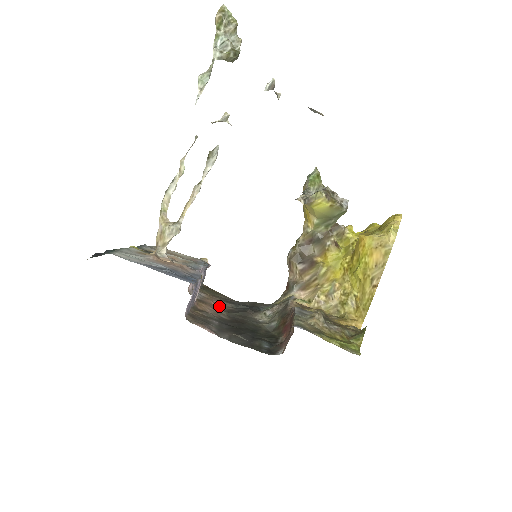
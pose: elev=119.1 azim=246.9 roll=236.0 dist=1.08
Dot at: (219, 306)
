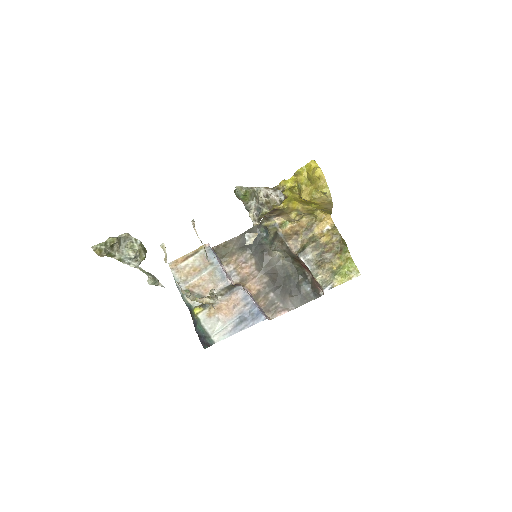
Dot at: (249, 268)
